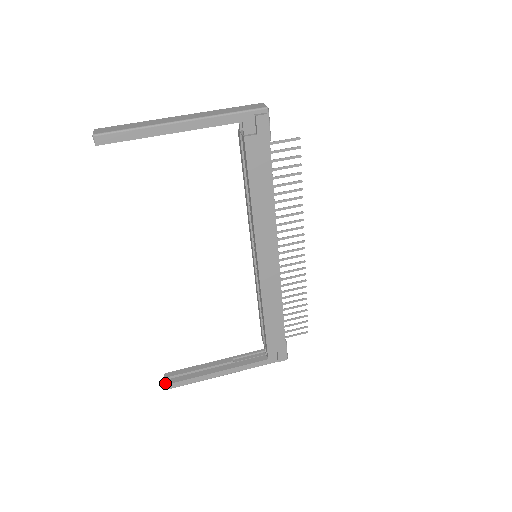
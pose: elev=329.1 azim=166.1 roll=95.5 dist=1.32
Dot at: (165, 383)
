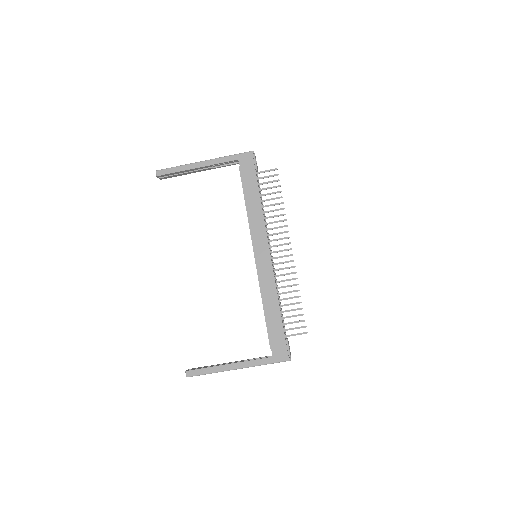
Dot at: (186, 370)
